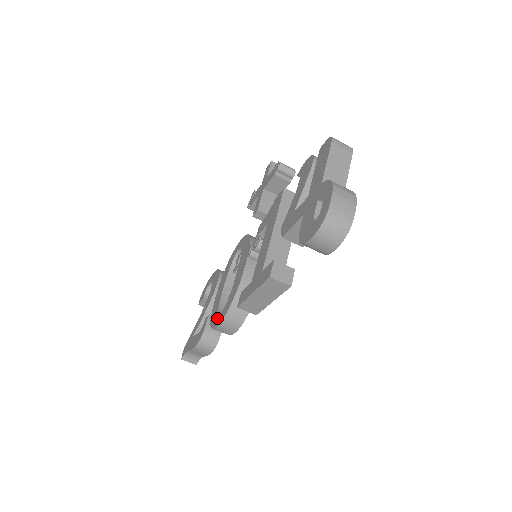
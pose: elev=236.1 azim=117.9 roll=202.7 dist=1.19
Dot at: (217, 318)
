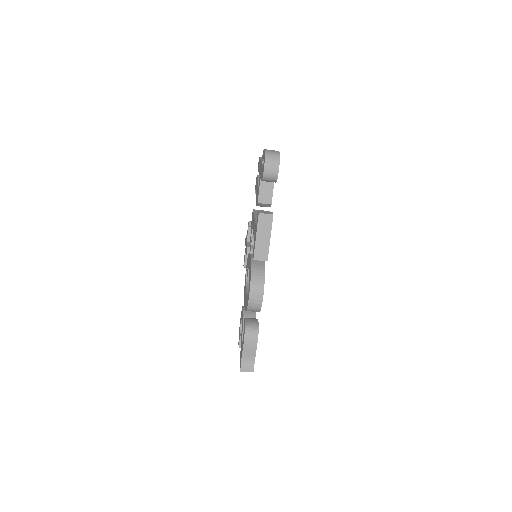
Dot at: (248, 296)
